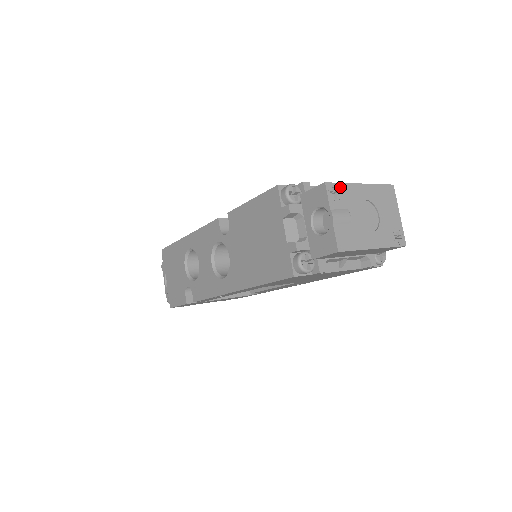
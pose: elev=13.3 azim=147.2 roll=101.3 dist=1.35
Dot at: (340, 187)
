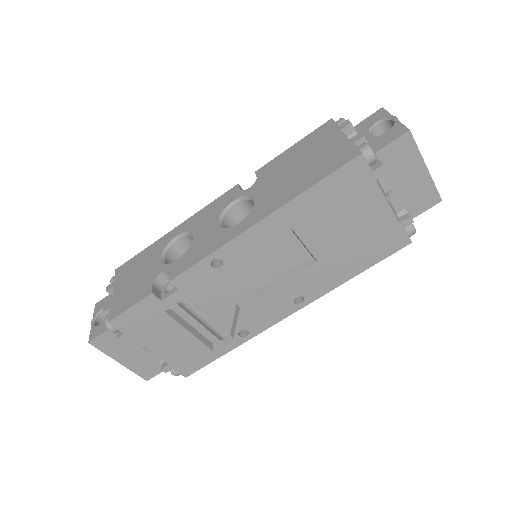
Dot at: occluded
